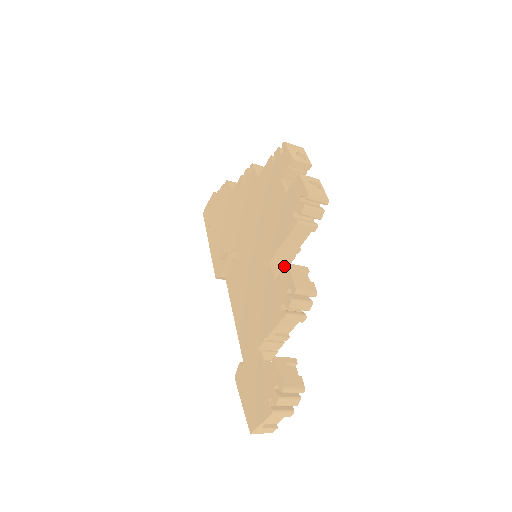
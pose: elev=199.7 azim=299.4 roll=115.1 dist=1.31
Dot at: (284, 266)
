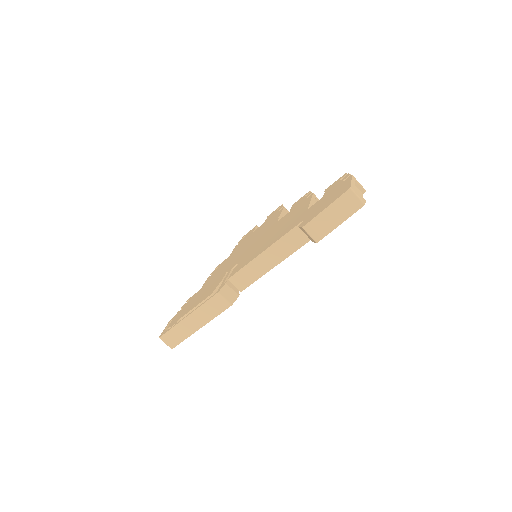
Dot at: occluded
